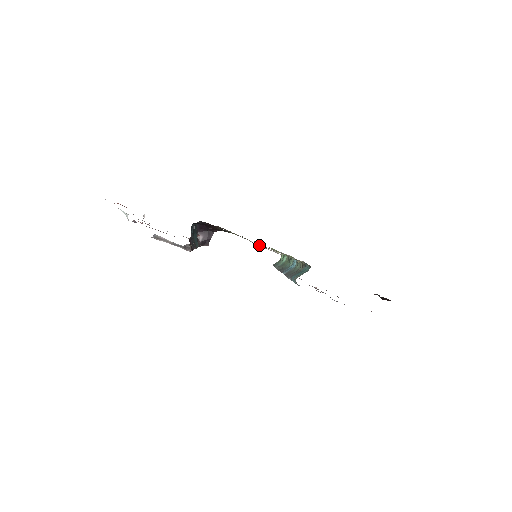
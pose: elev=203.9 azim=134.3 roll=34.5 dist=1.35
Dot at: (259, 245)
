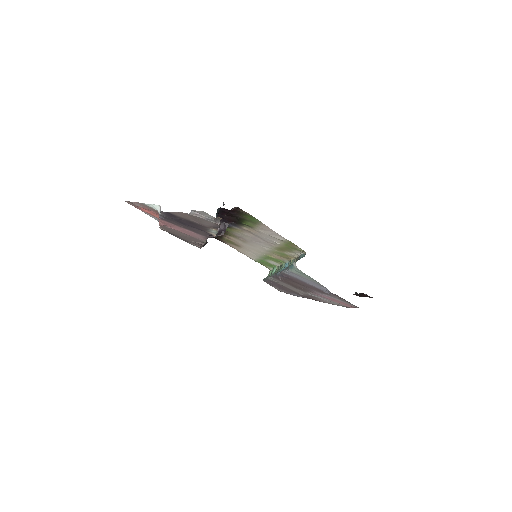
Dot at: (268, 228)
